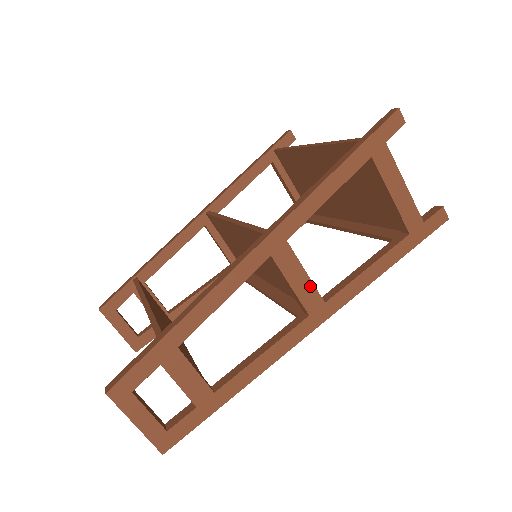
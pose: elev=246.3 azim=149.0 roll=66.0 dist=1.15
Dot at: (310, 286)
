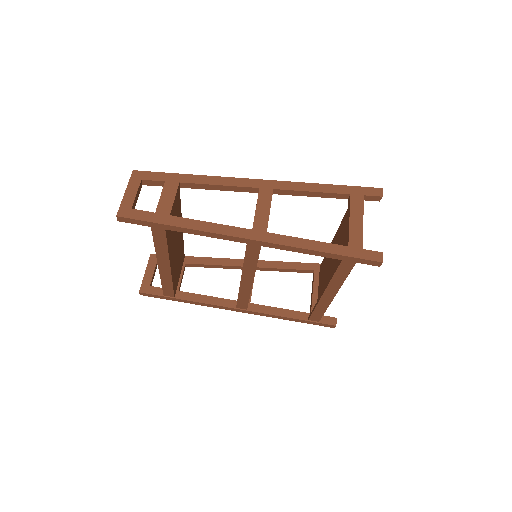
Dot at: (266, 217)
